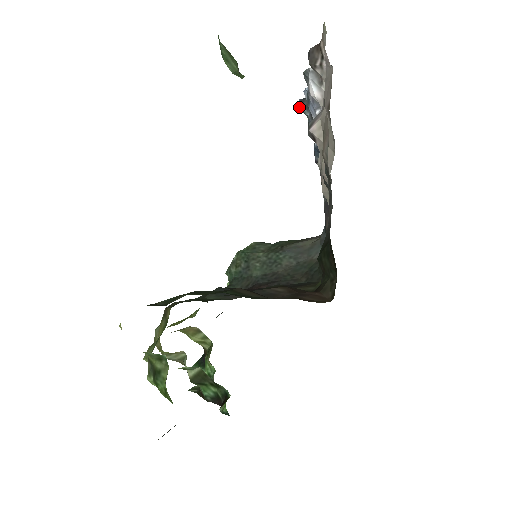
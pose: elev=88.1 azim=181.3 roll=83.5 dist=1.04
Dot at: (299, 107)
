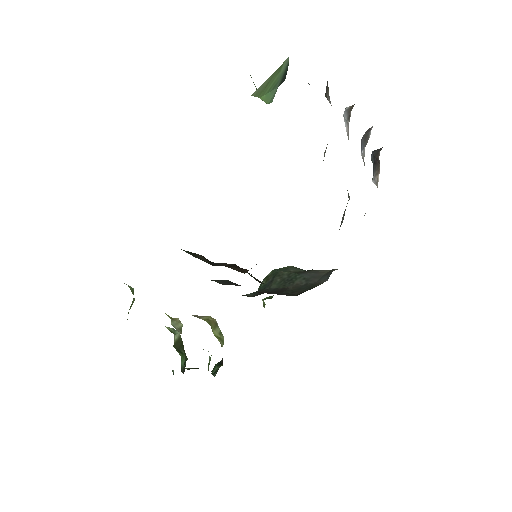
Dot at: (371, 158)
